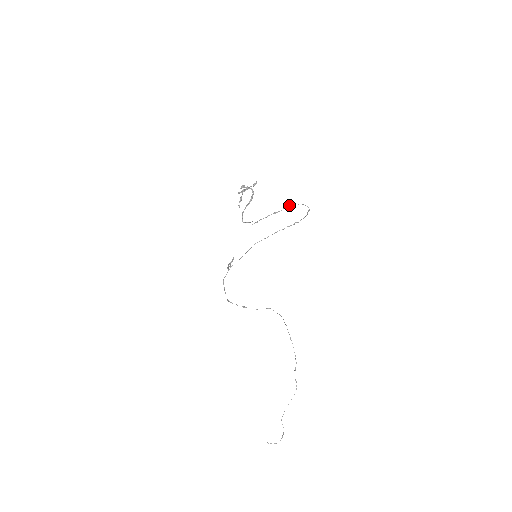
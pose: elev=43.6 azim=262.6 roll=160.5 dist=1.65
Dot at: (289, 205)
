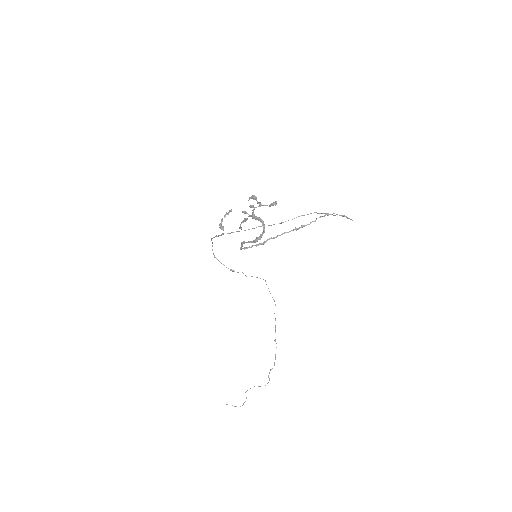
Dot at: occluded
